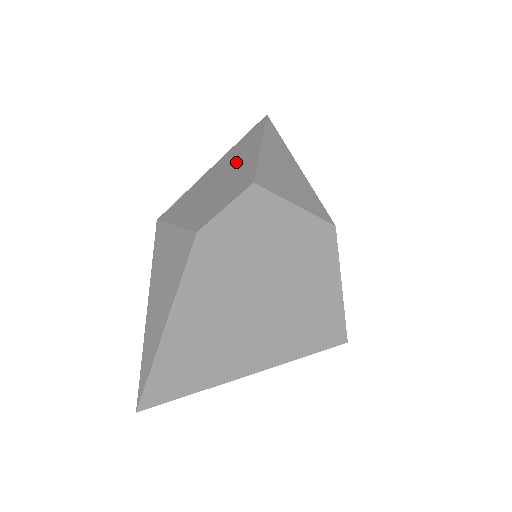
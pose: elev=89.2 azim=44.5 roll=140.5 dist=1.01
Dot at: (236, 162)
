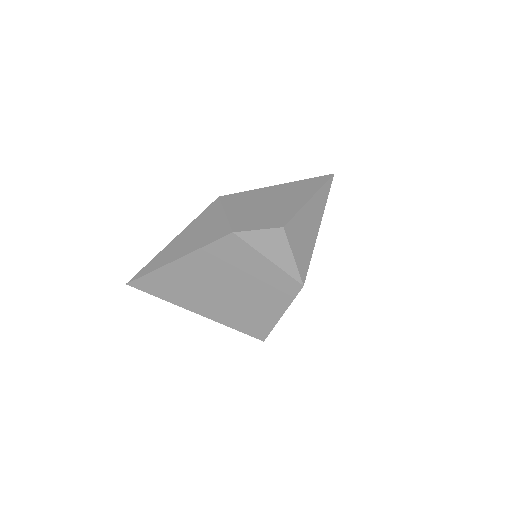
Dot at: (288, 198)
